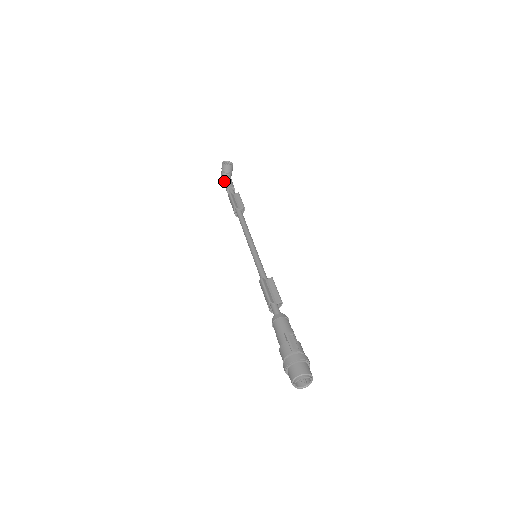
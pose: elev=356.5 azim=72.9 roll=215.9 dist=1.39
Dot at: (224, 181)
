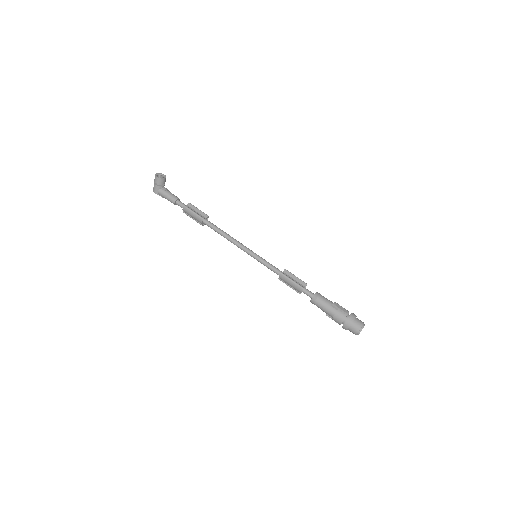
Dot at: (164, 194)
